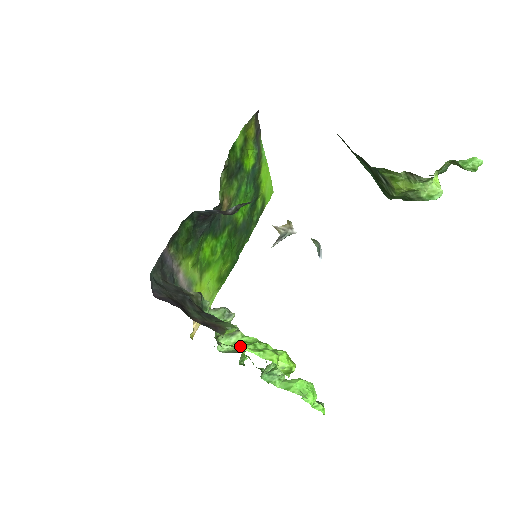
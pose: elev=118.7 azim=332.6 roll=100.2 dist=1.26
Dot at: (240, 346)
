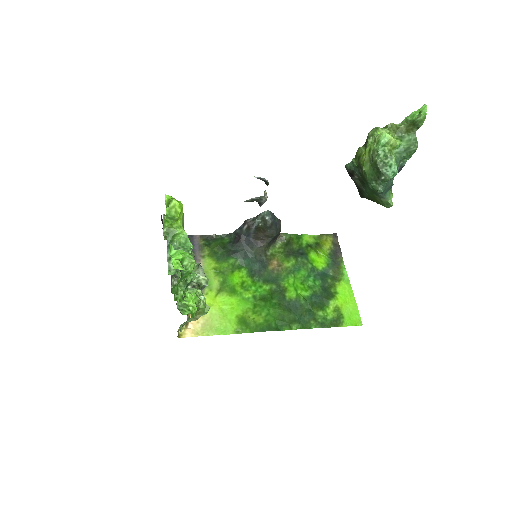
Dot at: occluded
